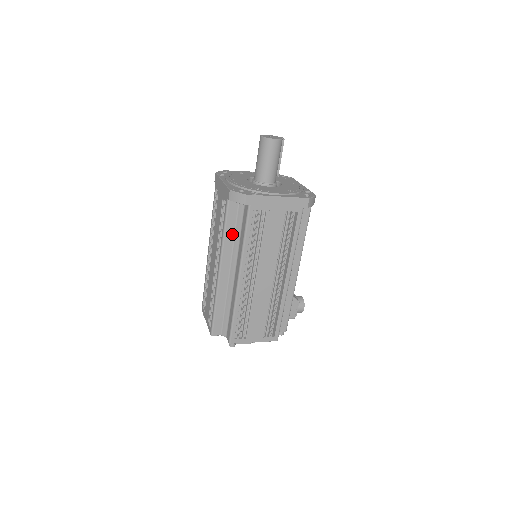
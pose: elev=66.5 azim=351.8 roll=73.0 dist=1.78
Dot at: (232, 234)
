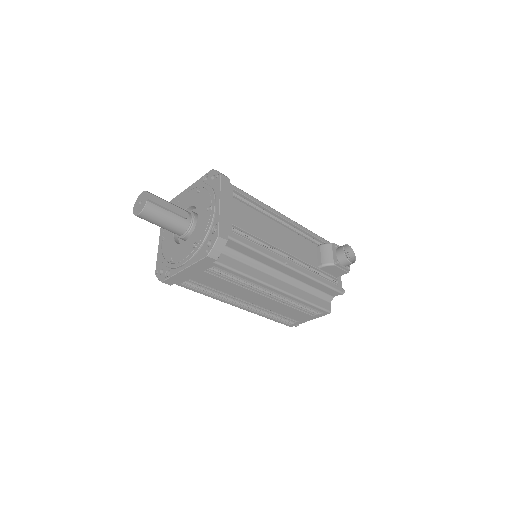
Dot at: occluded
